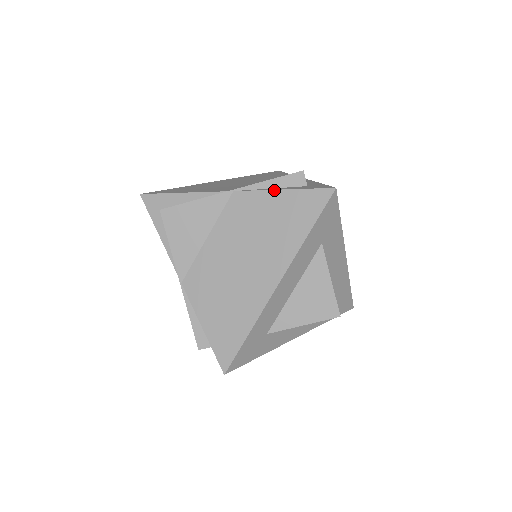
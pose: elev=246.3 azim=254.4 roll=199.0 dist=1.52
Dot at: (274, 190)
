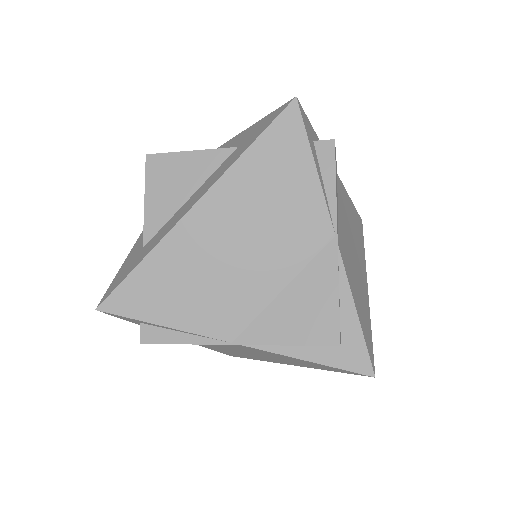
Dot at: occluded
